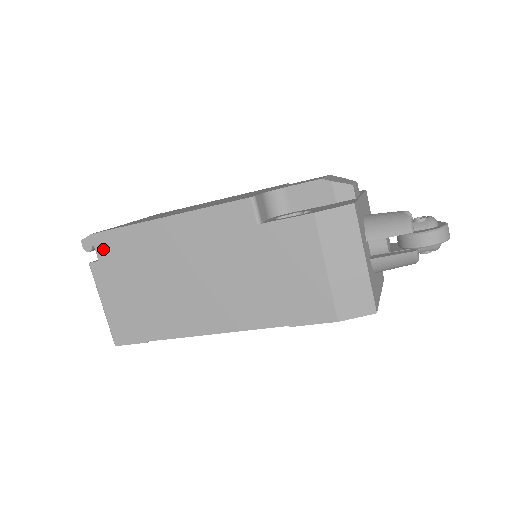
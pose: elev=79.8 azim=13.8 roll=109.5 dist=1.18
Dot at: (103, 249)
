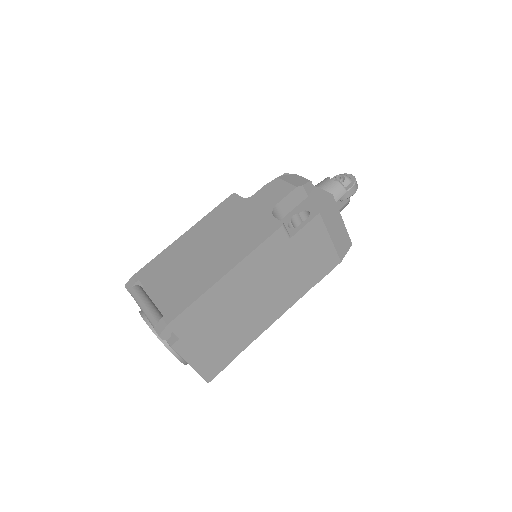
Dot at: (181, 328)
